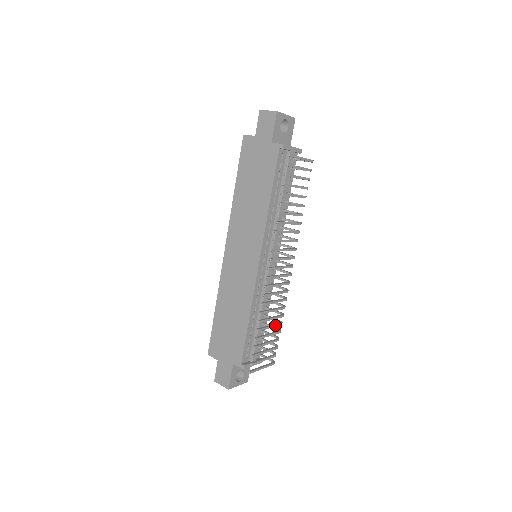
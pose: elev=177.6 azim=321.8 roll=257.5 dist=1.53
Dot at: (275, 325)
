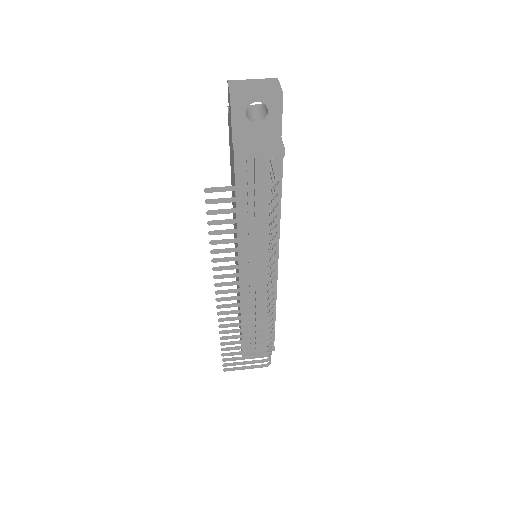
Dot at: (254, 341)
